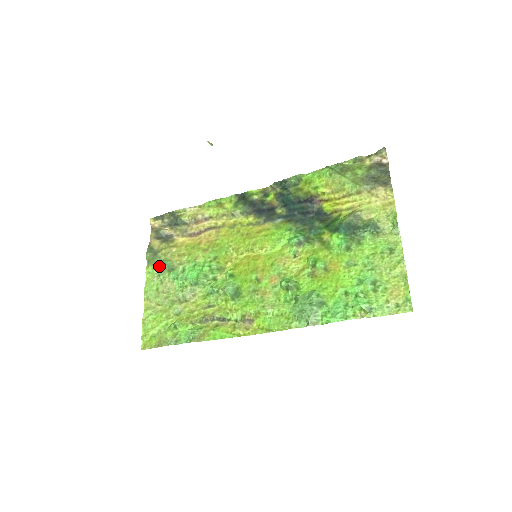
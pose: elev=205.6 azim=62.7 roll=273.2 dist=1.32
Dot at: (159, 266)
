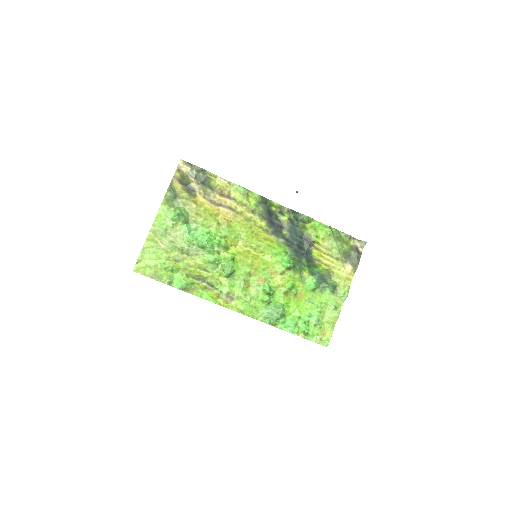
Dot at: (176, 212)
